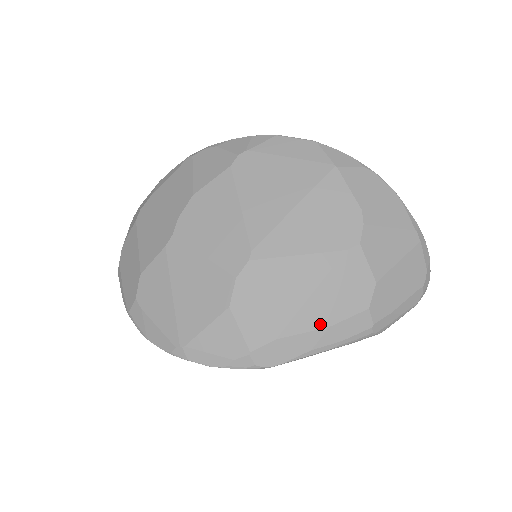
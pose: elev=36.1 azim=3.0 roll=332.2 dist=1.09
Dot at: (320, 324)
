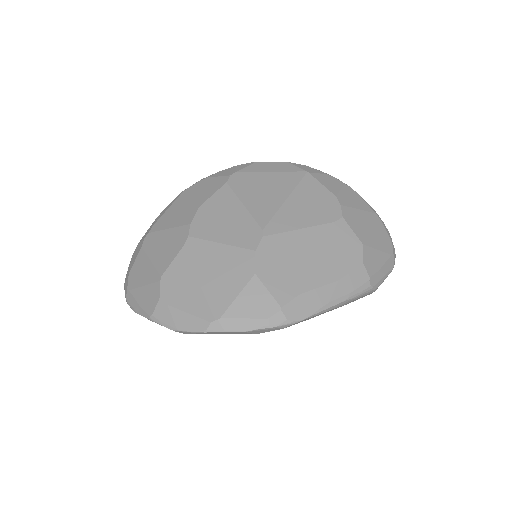
Dot at: (331, 279)
